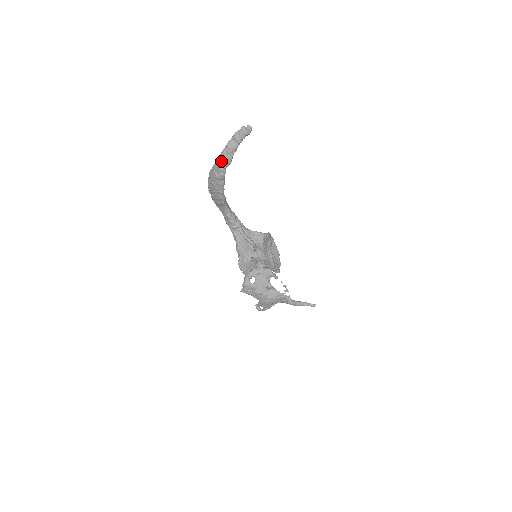
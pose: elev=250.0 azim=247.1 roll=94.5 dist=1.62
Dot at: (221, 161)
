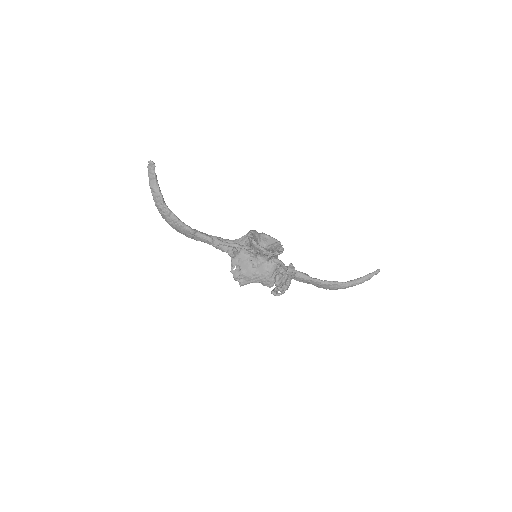
Dot at: (156, 201)
